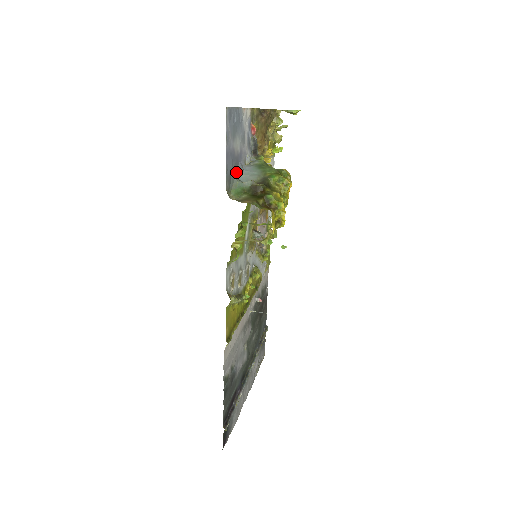
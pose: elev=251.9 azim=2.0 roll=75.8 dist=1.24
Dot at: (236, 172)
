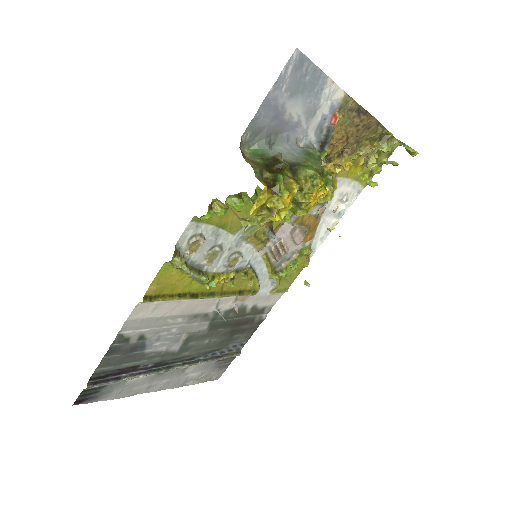
Dot at: (274, 136)
